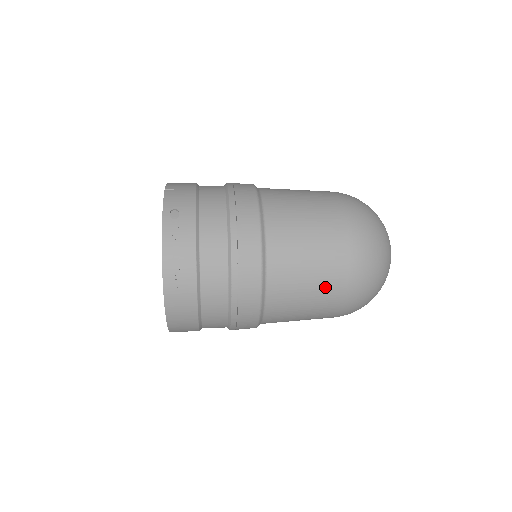
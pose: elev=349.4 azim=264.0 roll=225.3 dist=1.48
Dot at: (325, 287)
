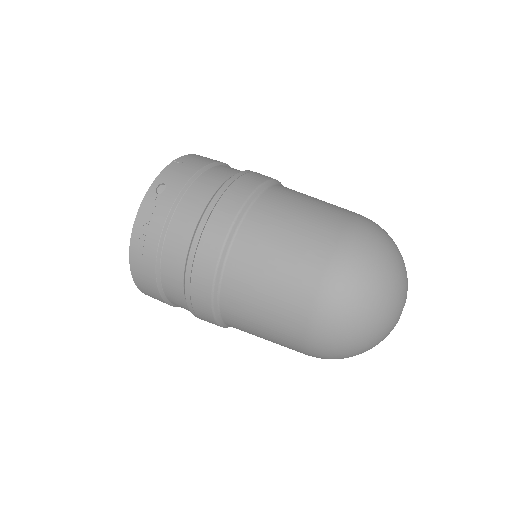
Dot at: (281, 319)
